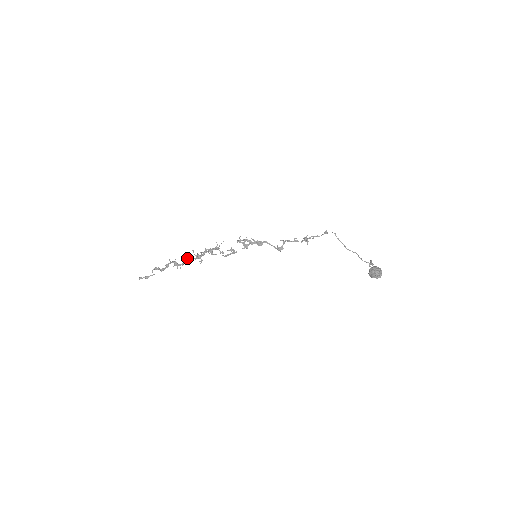
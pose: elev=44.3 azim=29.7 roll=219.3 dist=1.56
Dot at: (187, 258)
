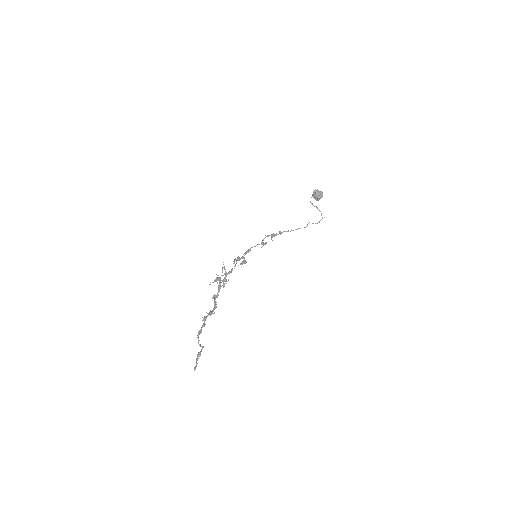
Dot at: (213, 297)
